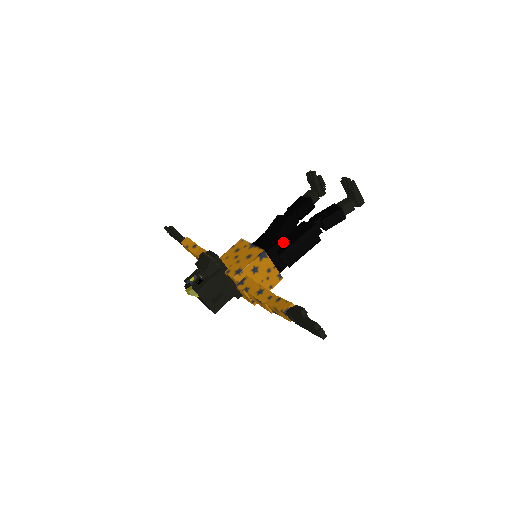
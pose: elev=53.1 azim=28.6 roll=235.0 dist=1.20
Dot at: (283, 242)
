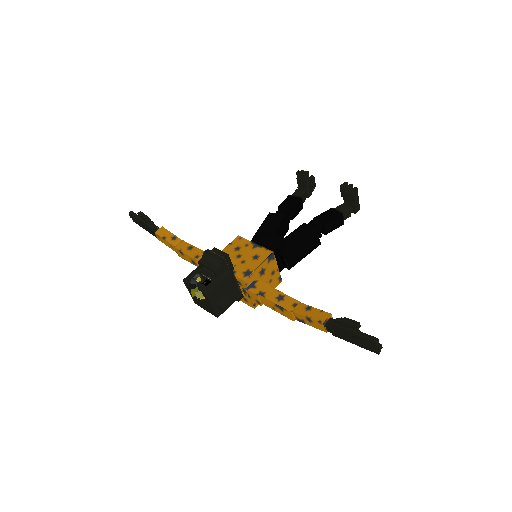
Dot at: (286, 243)
